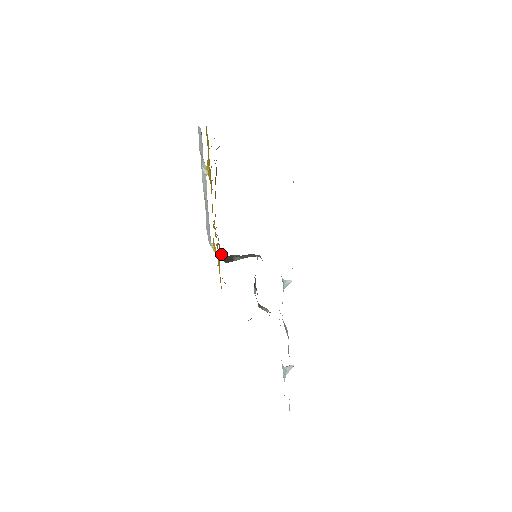
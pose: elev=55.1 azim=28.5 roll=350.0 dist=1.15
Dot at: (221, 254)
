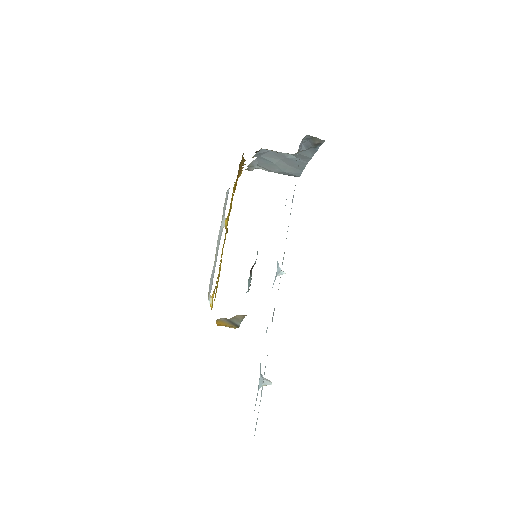
Dot at: occluded
